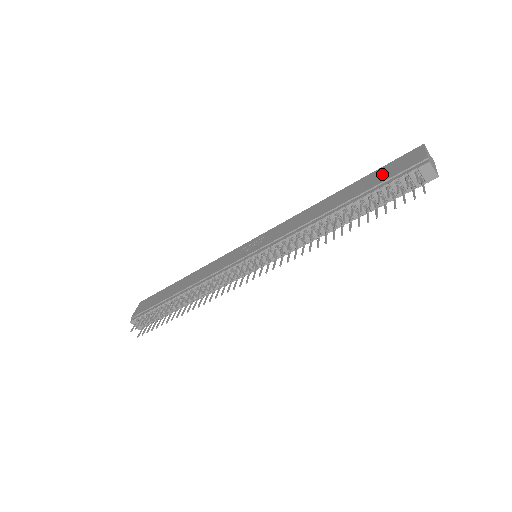
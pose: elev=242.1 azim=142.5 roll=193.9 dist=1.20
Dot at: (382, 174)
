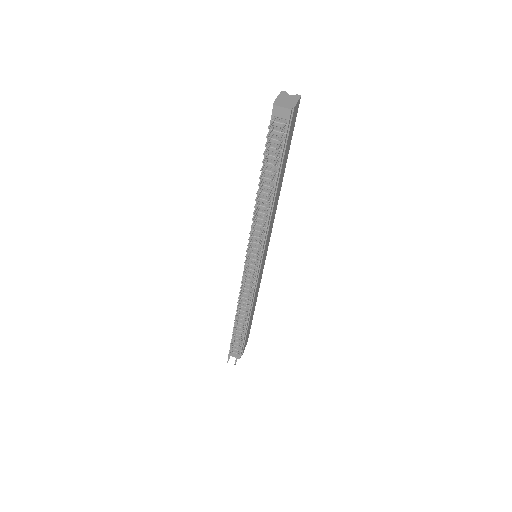
Dot at: occluded
